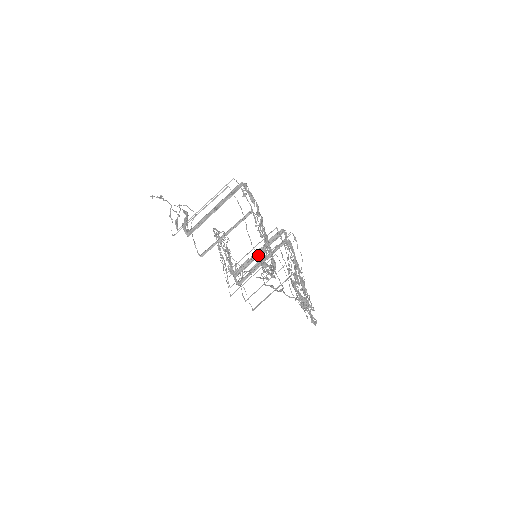
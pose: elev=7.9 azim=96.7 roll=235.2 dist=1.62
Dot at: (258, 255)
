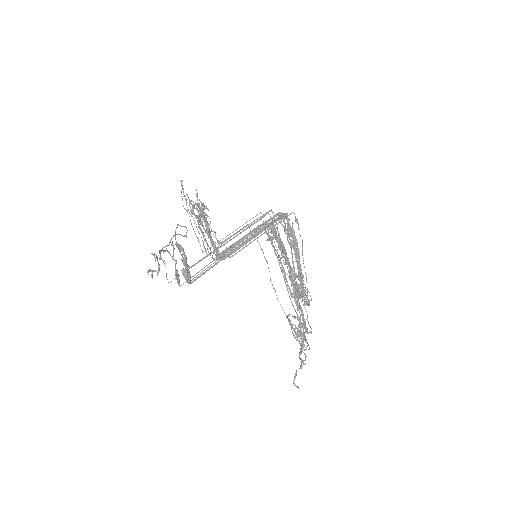
Dot at: (290, 323)
